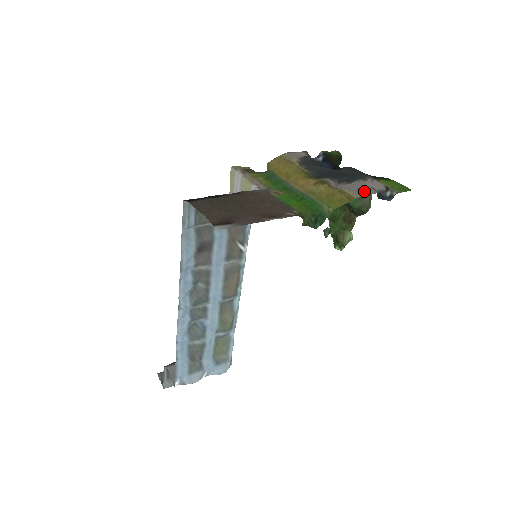
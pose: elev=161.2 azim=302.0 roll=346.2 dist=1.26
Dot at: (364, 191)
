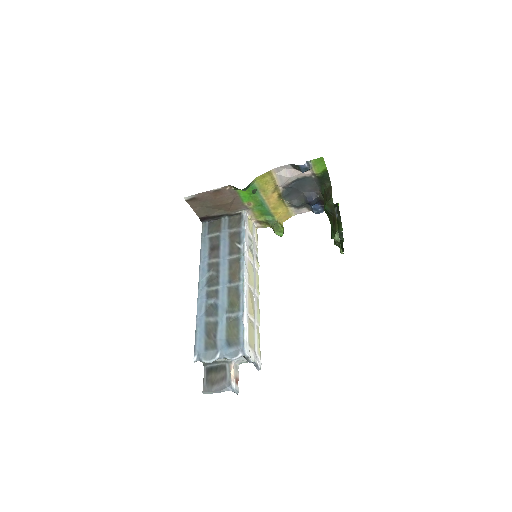
Dot at: (281, 168)
